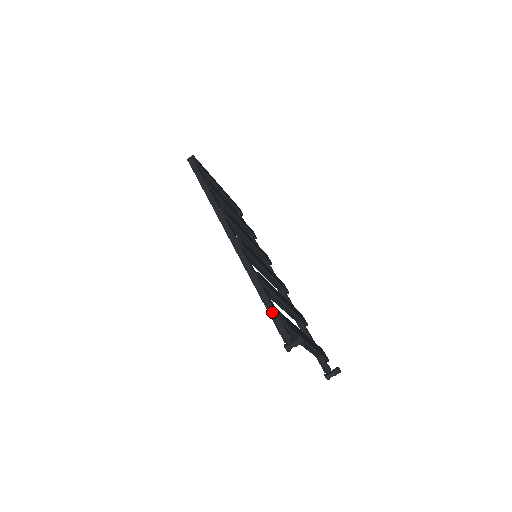
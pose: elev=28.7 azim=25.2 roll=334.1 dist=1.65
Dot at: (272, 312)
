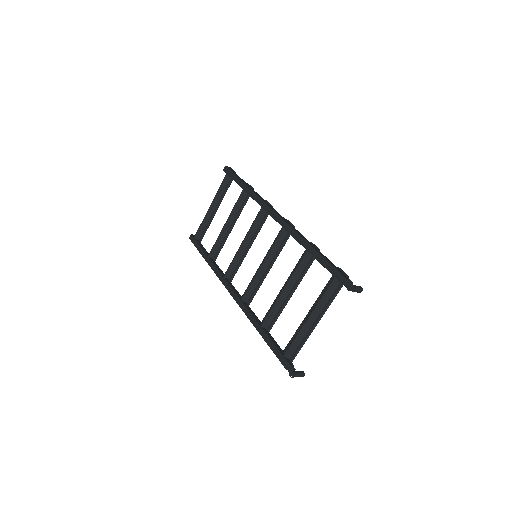
Dot at: (333, 264)
